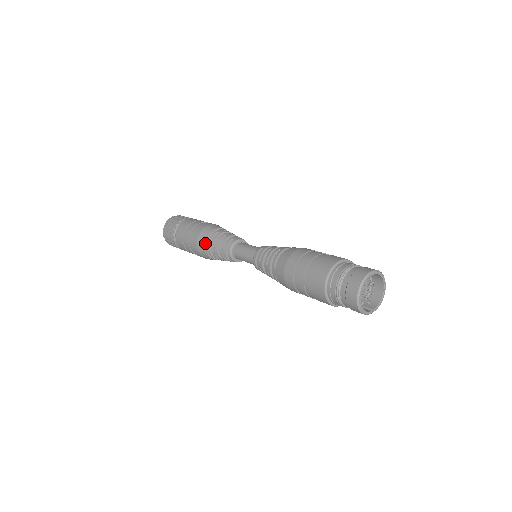
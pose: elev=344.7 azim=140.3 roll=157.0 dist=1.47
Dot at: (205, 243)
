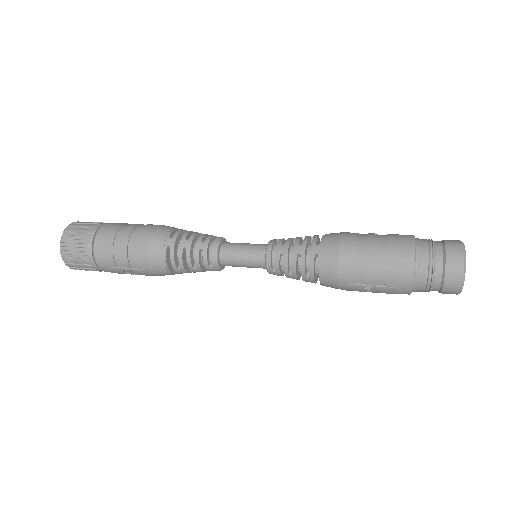
Dot at: (169, 234)
